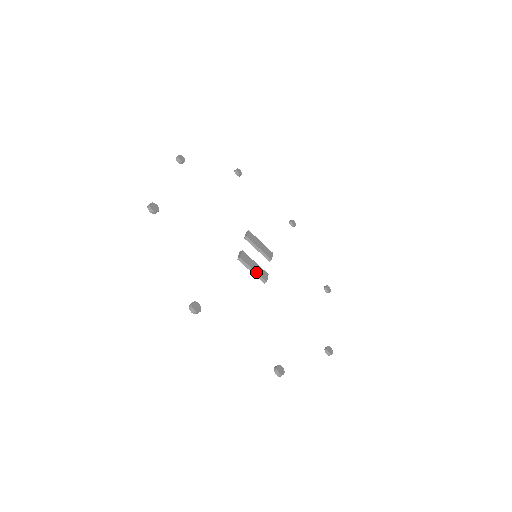
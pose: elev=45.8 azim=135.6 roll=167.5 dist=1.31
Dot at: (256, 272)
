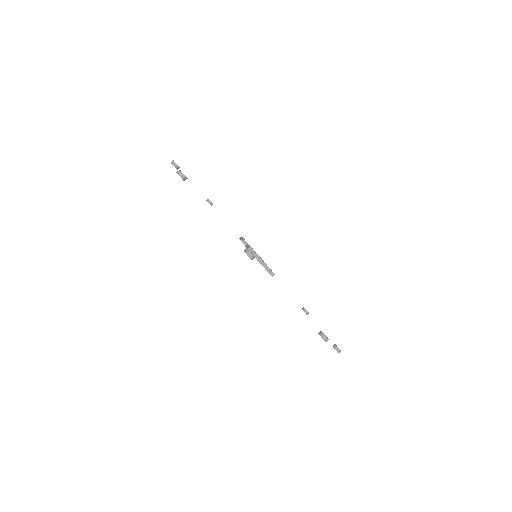
Dot at: occluded
